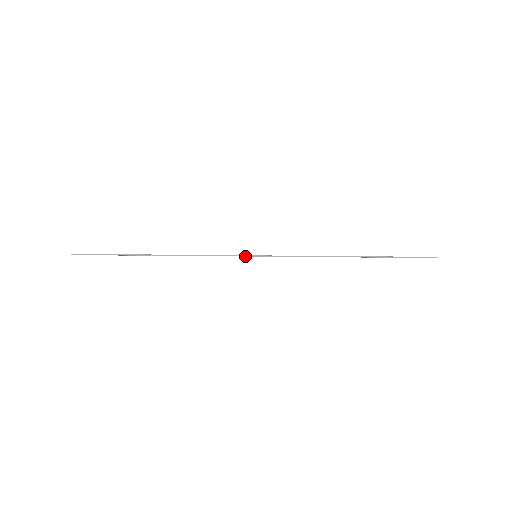
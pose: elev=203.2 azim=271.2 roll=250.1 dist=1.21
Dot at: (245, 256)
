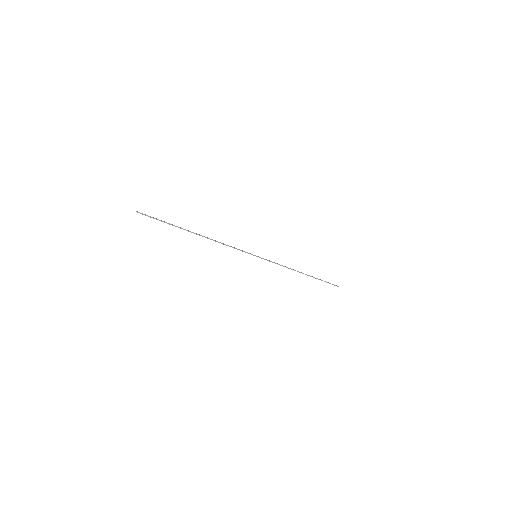
Dot at: occluded
